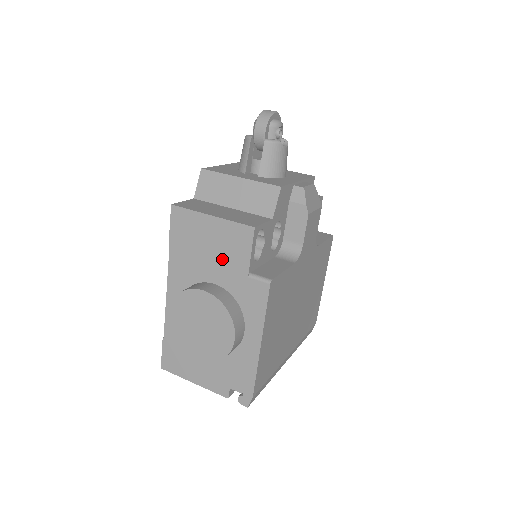
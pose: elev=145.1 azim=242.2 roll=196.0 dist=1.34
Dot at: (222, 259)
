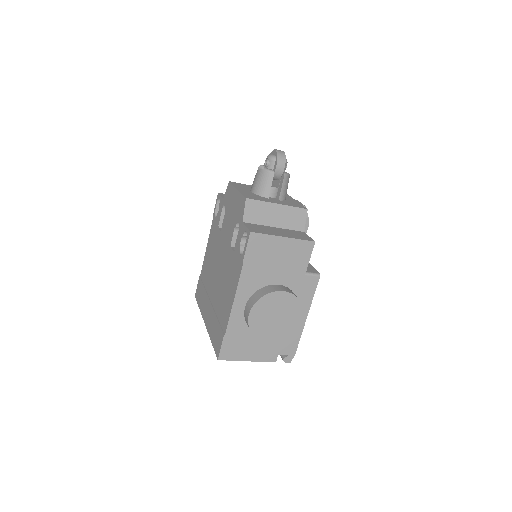
Dot at: (287, 266)
